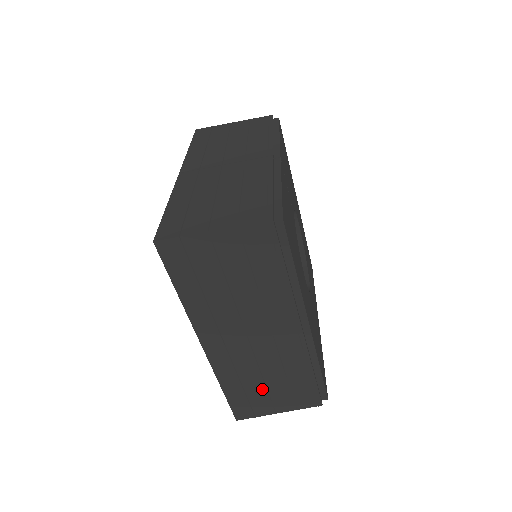
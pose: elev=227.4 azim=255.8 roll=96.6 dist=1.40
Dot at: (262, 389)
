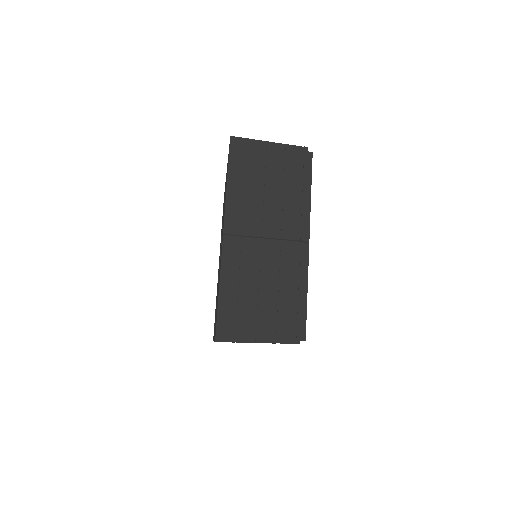
Dot at: occluded
